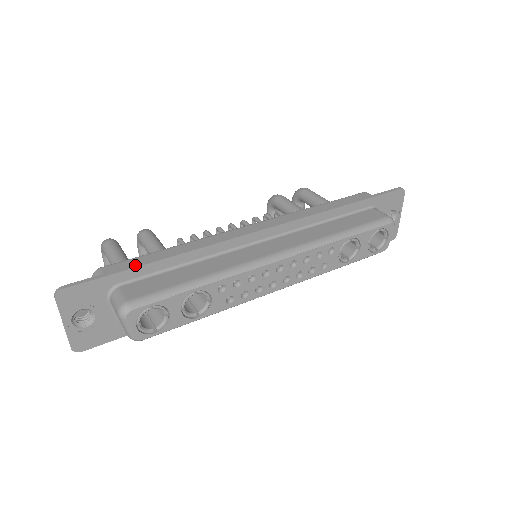
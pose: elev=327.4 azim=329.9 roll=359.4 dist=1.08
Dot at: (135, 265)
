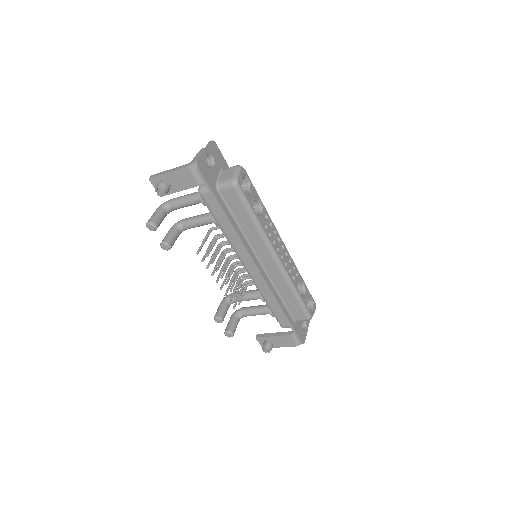
Dot at: occluded
